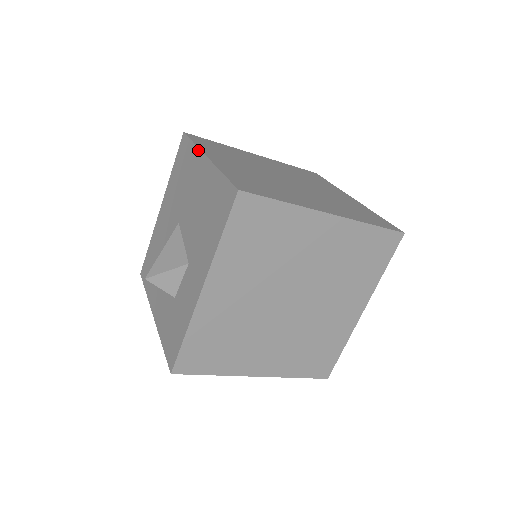
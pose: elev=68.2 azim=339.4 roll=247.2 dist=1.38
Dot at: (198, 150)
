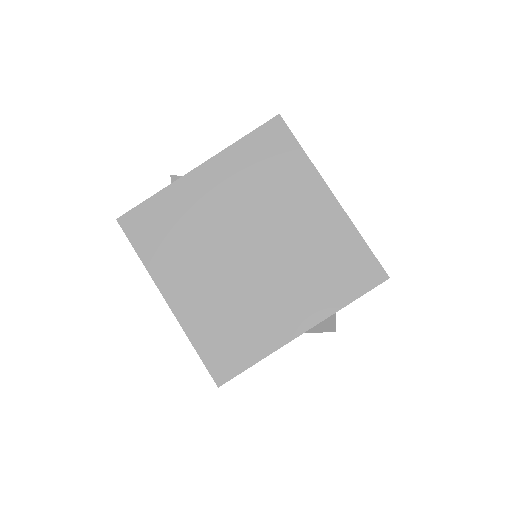
Dot at: occluded
